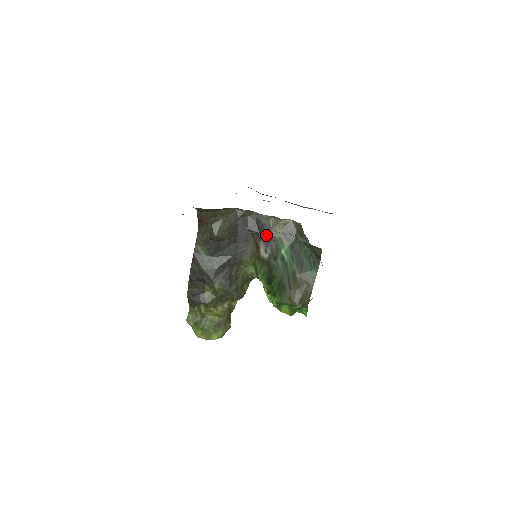
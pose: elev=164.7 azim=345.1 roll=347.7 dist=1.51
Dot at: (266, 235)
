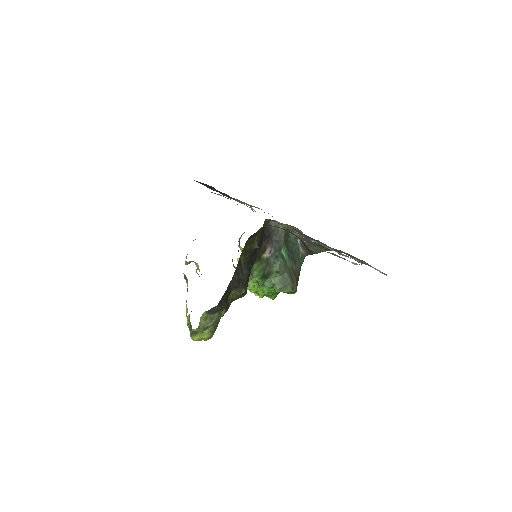
Dot at: (274, 239)
